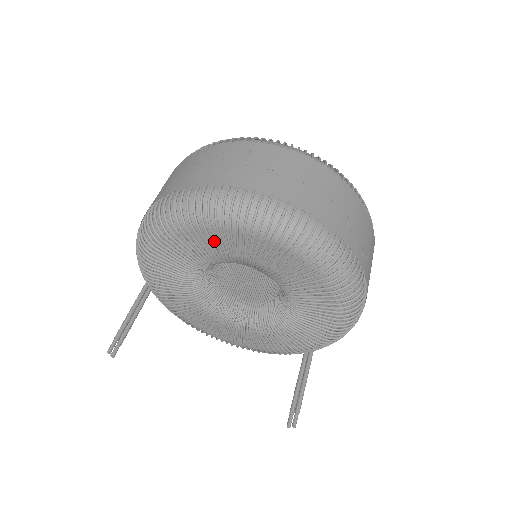
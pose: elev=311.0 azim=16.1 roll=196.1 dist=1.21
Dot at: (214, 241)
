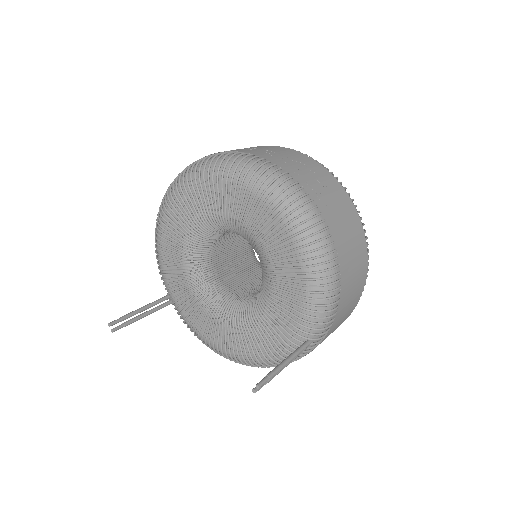
Dot at: (191, 204)
